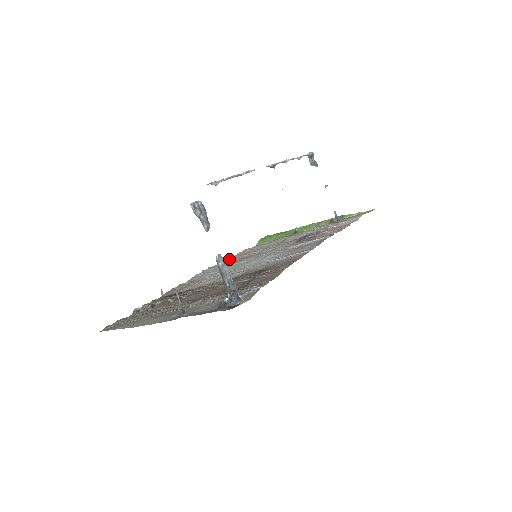
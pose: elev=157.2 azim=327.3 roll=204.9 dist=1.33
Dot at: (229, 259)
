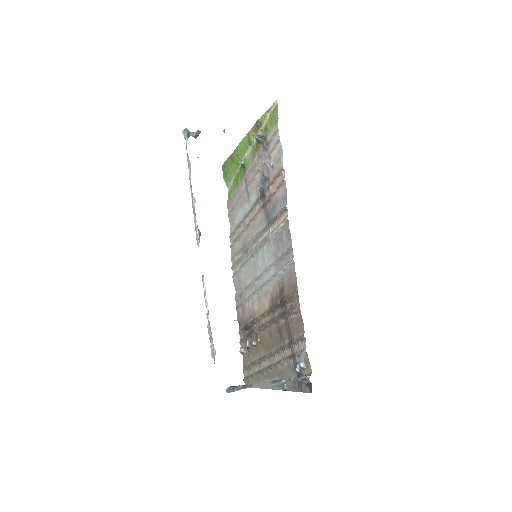
Dot at: (232, 236)
